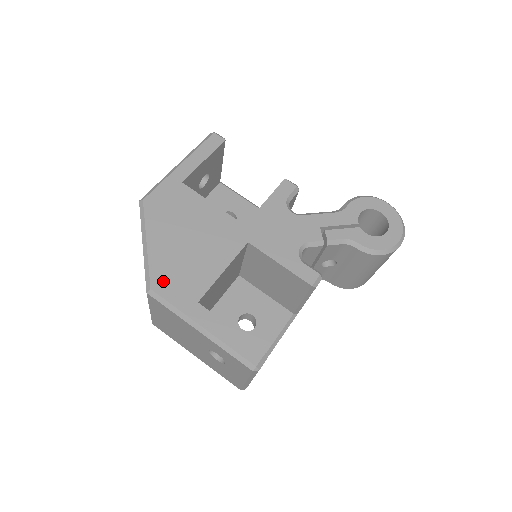
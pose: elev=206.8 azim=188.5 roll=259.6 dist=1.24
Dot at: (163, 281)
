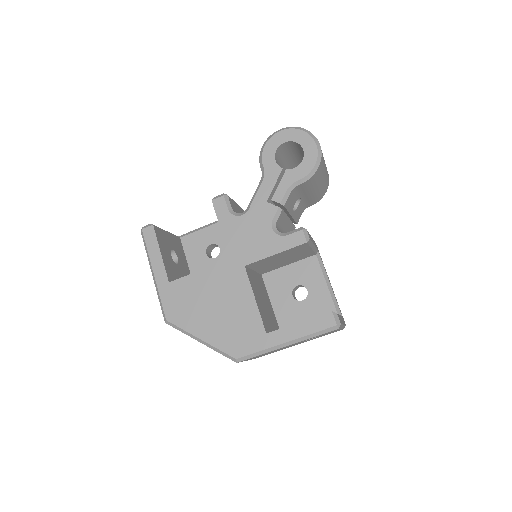
Dot at: (236, 347)
